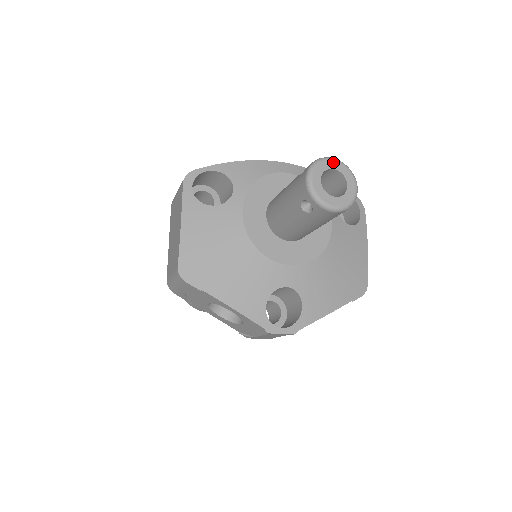
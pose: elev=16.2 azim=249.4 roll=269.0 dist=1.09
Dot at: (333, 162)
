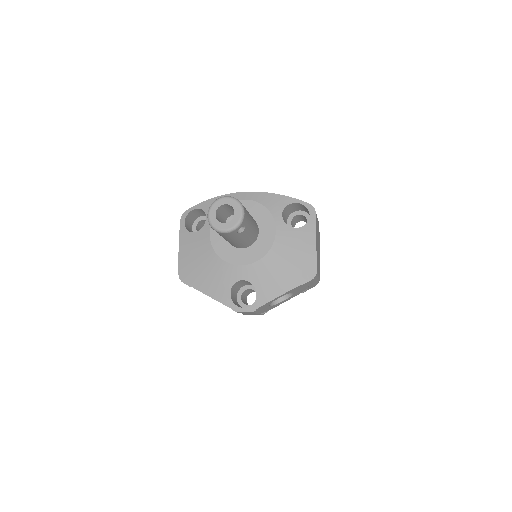
Dot at: (225, 199)
